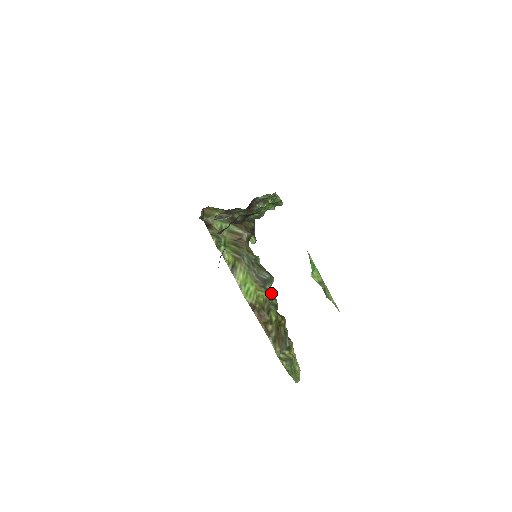
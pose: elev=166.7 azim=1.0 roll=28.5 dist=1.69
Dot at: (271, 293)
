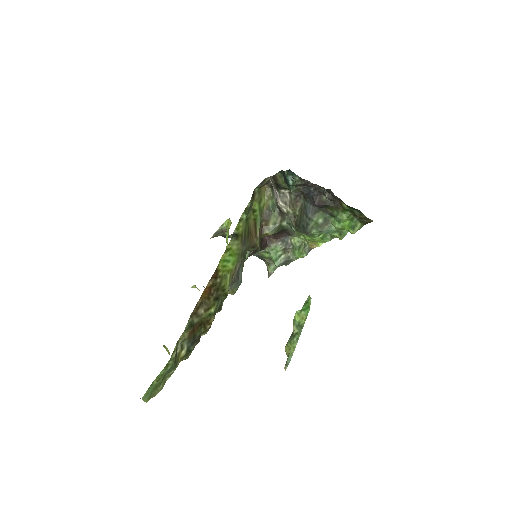
Dot at: (227, 295)
